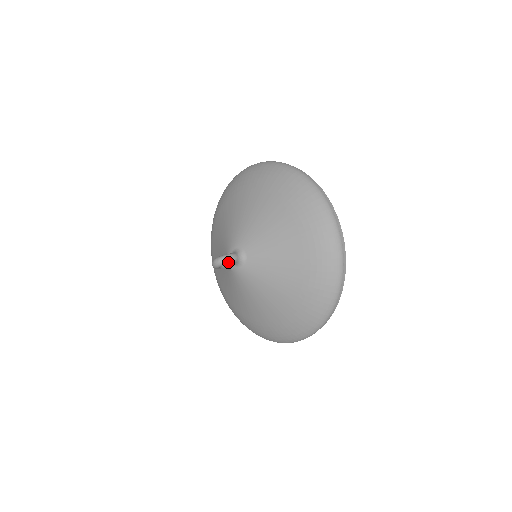
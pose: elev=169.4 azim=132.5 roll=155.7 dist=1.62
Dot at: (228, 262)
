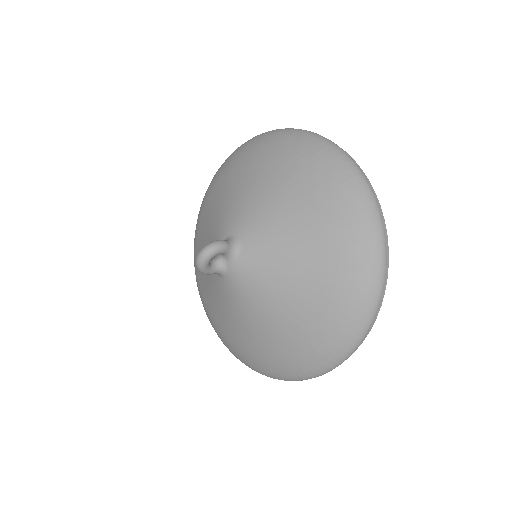
Dot at: (216, 249)
